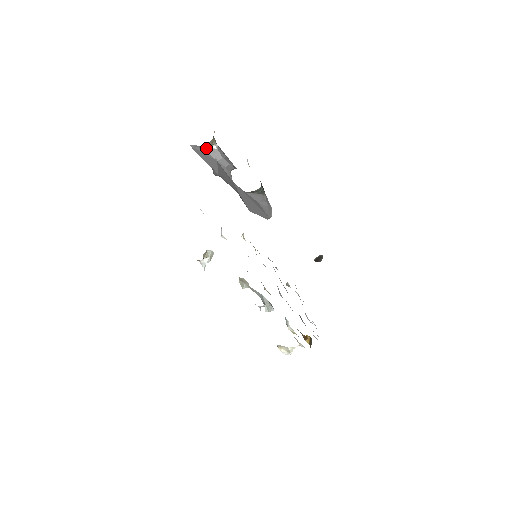
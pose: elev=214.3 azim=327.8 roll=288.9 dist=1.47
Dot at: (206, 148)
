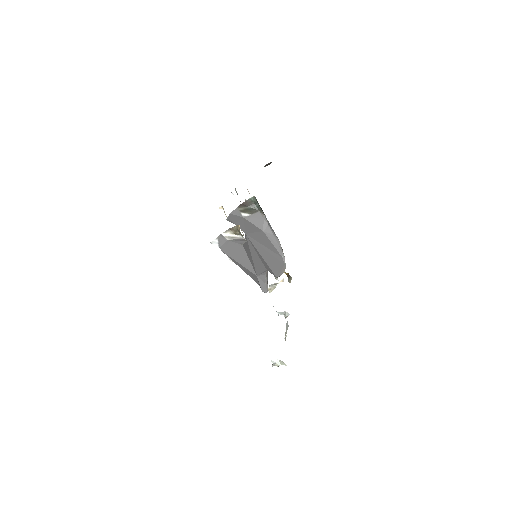
Dot at: (231, 239)
